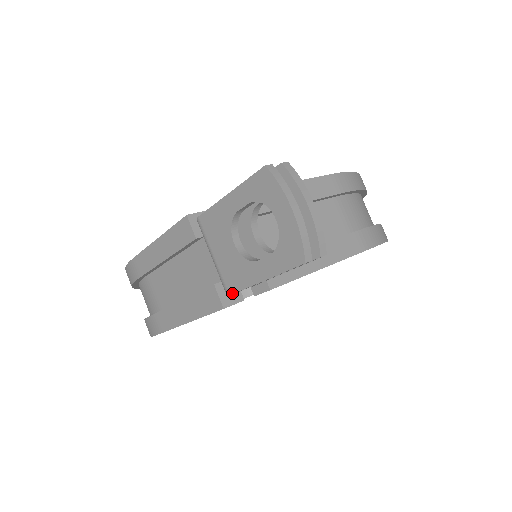
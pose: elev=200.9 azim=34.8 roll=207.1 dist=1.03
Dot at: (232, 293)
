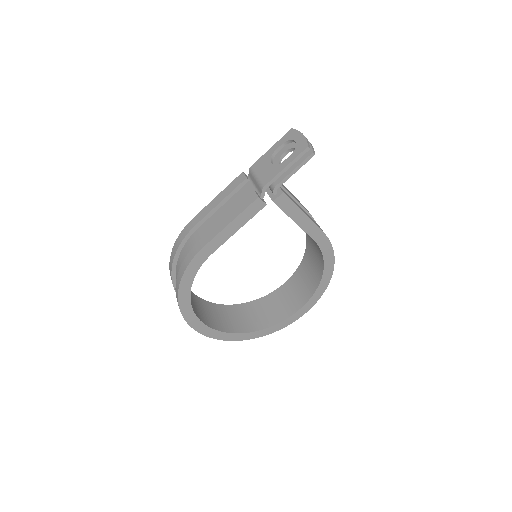
Dot at: (266, 184)
